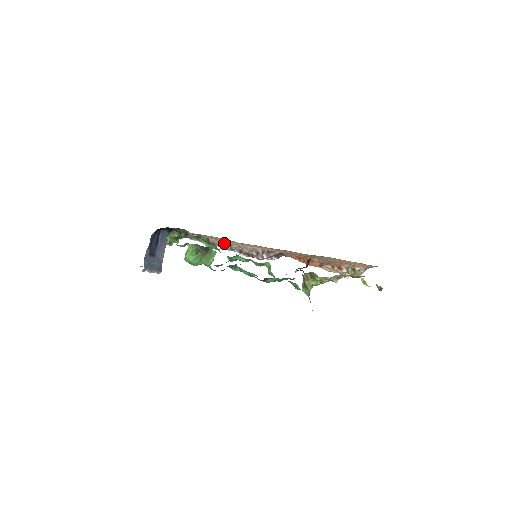
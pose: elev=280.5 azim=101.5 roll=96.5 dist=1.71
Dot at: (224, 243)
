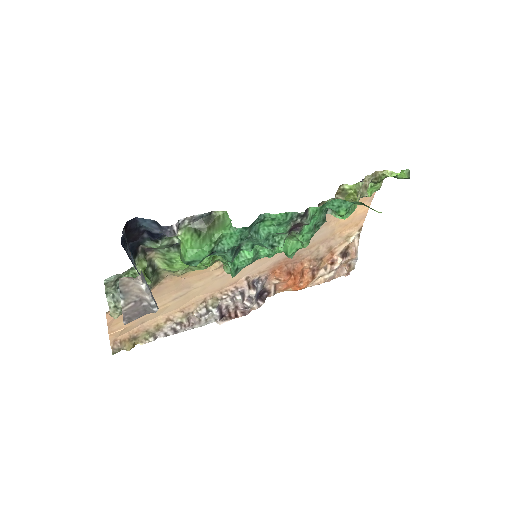
Dot at: (194, 311)
